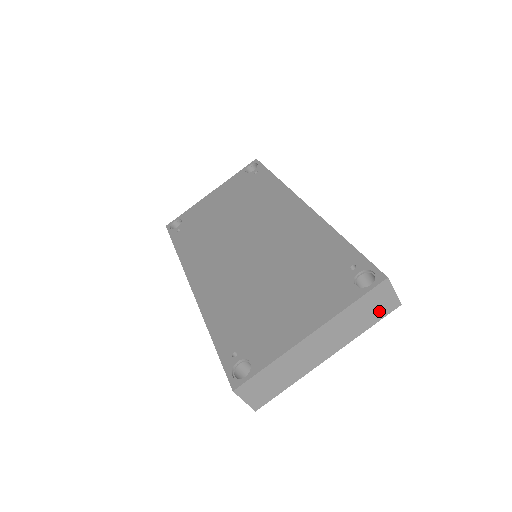
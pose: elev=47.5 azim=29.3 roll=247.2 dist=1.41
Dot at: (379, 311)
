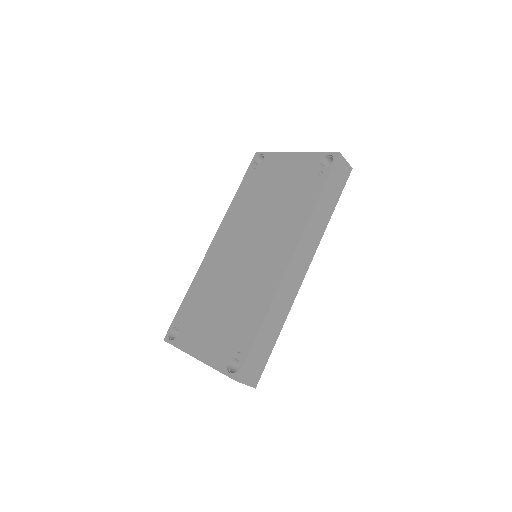
Dot at: occluded
